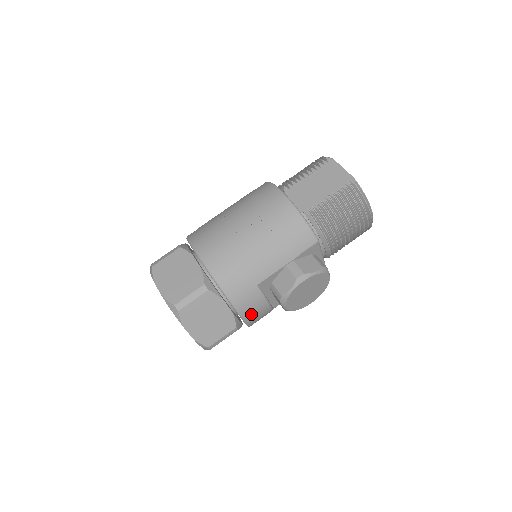
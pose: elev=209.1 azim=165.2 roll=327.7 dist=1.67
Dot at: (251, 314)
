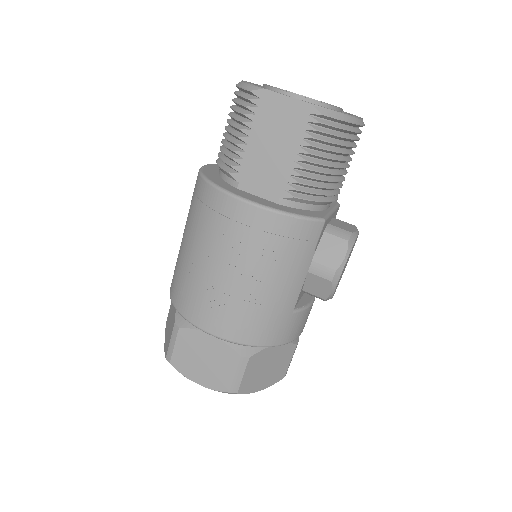
Dot at: (302, 327)
